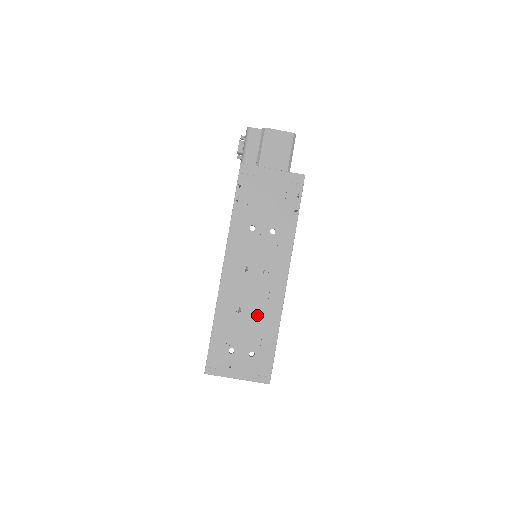
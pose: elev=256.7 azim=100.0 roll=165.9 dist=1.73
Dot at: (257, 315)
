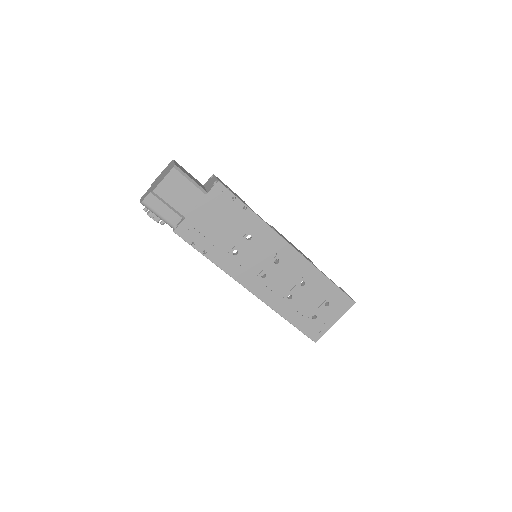
Dot at: (303, 285)
